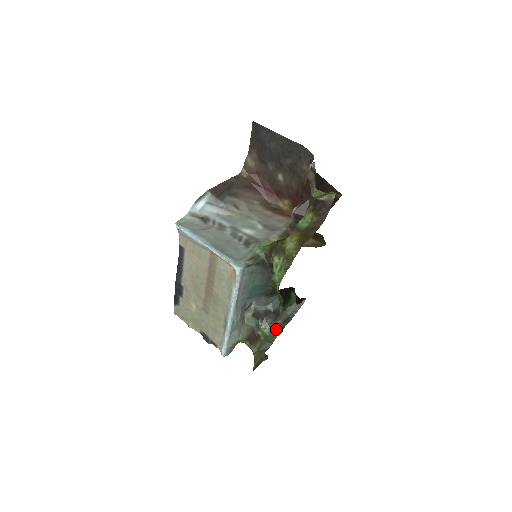
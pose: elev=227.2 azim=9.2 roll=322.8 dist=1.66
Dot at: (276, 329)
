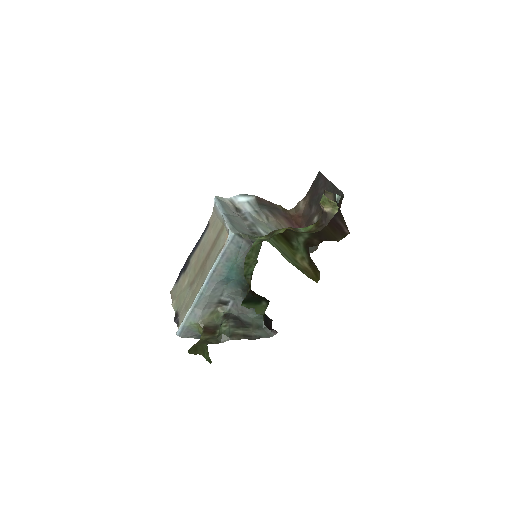
Dot at: (233, 334)
